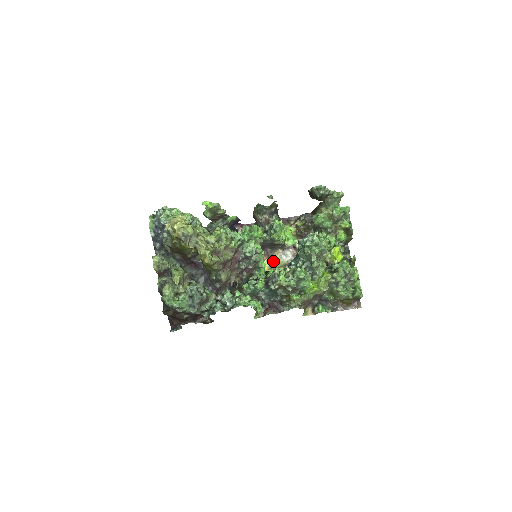
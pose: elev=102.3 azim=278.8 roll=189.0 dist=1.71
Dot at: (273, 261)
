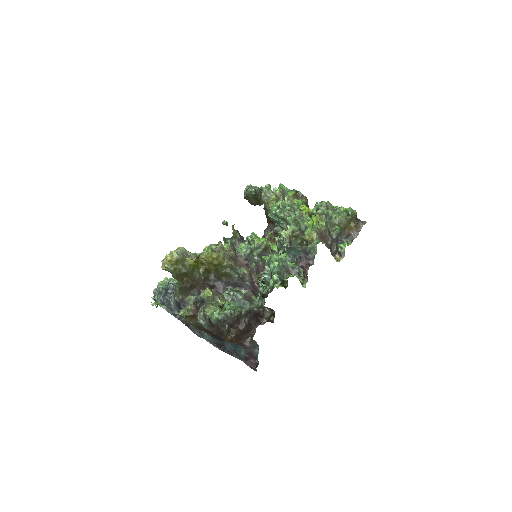
Dot at: occluded
